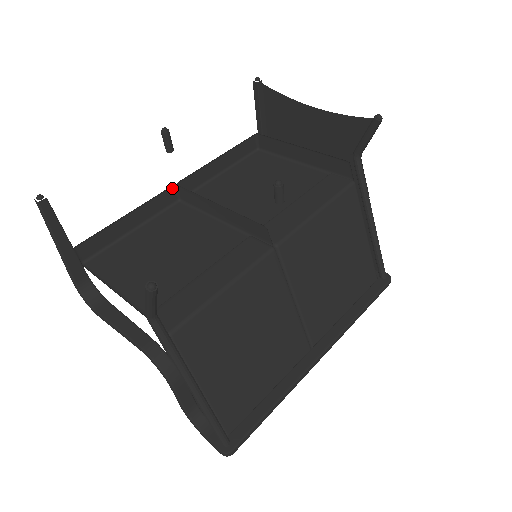
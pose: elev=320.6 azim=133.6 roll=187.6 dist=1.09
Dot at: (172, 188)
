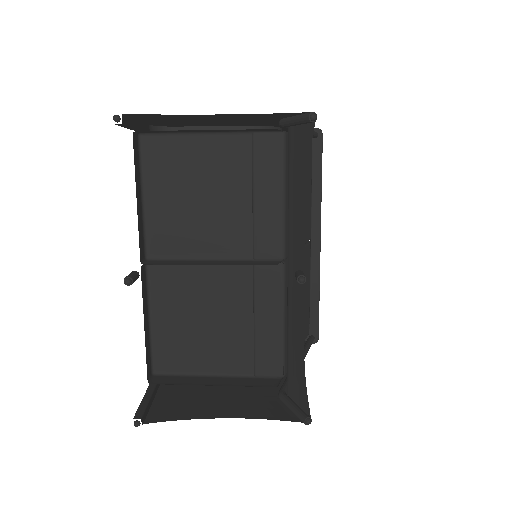
Dot at: (141, 270)
